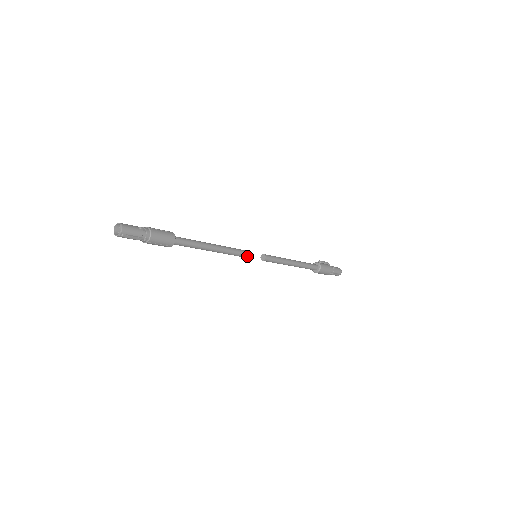
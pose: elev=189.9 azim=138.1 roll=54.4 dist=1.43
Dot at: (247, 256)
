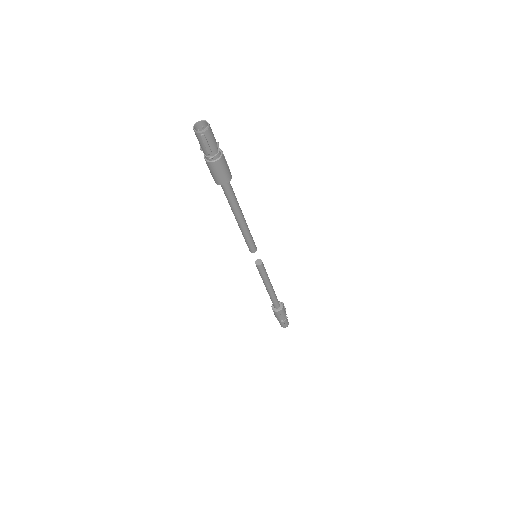
Dot at: (253, 250)
